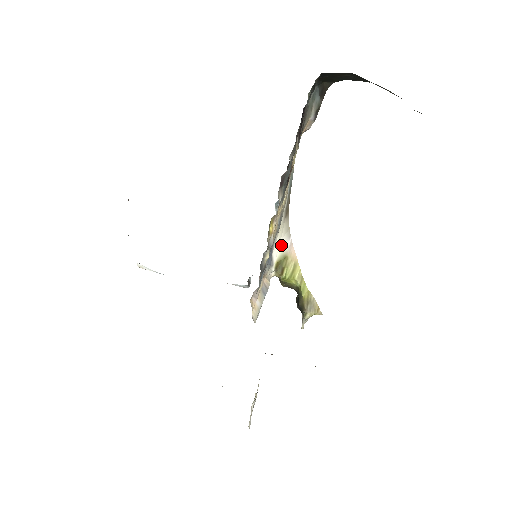
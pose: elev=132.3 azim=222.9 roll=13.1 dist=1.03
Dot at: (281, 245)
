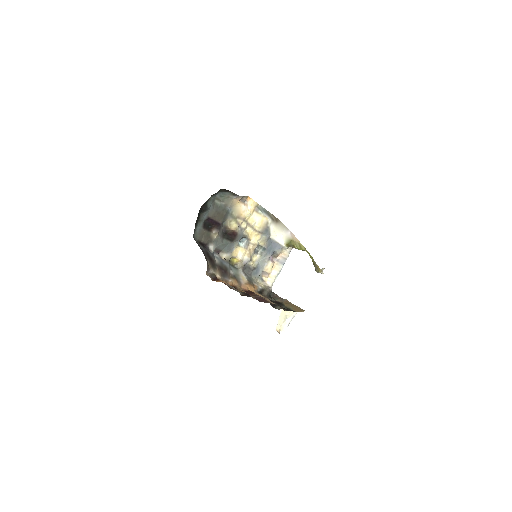
Dot at: (284, 236)
